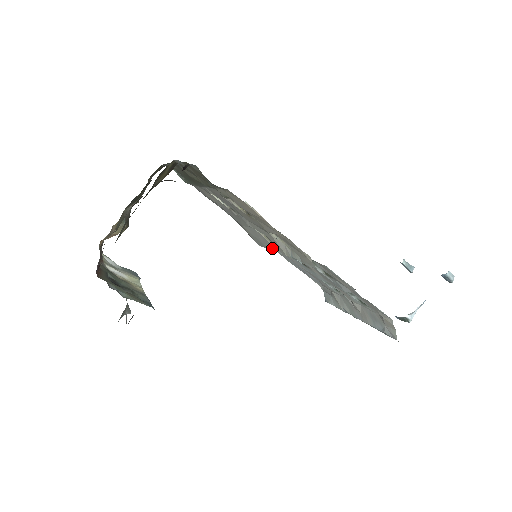
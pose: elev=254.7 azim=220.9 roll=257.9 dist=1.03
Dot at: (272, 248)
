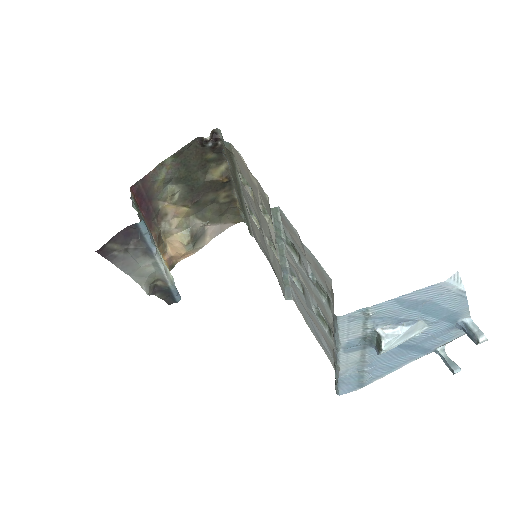
Dot at: (282, 274)
